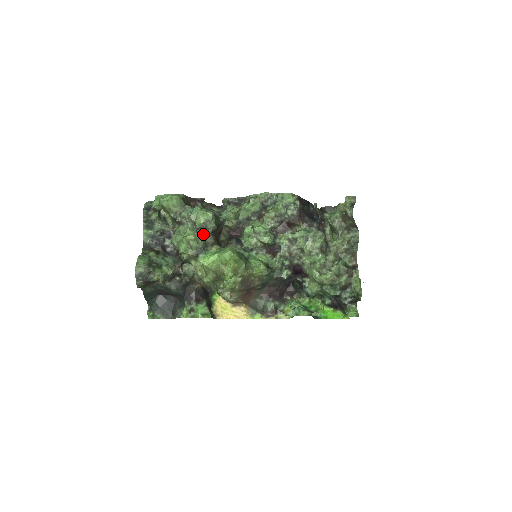
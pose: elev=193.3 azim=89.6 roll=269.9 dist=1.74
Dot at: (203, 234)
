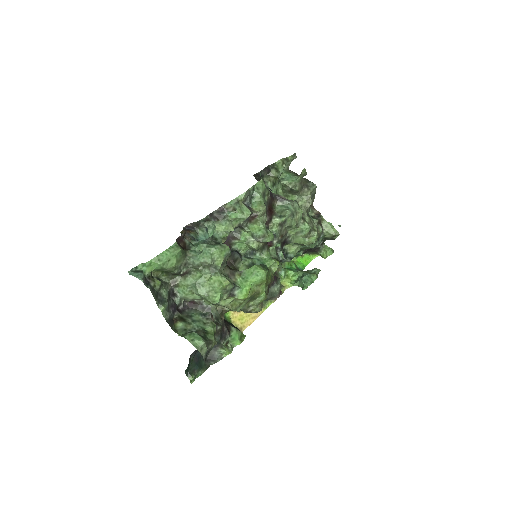
Dot at: (220, 270)
